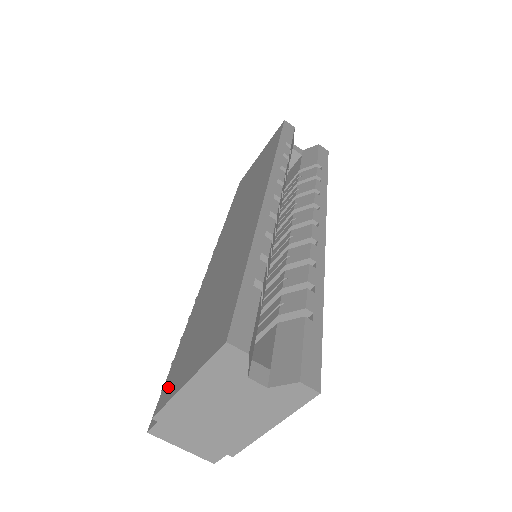
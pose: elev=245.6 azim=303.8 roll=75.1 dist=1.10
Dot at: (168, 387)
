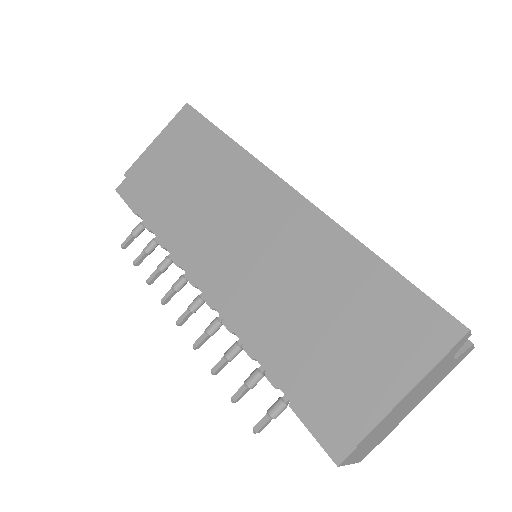
Dot at: (351, 408)
